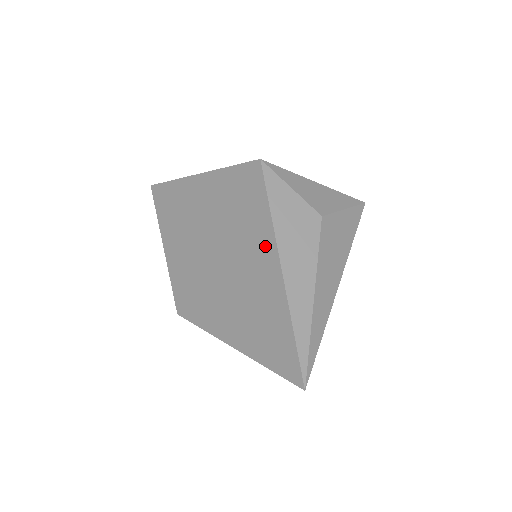
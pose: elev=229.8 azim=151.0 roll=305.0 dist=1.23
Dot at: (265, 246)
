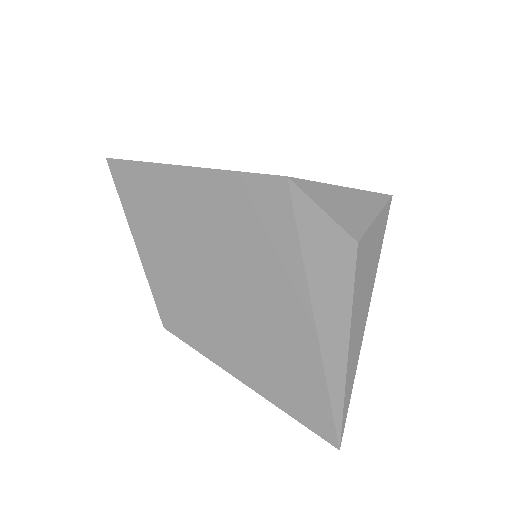
Dot at: (292, 290)
